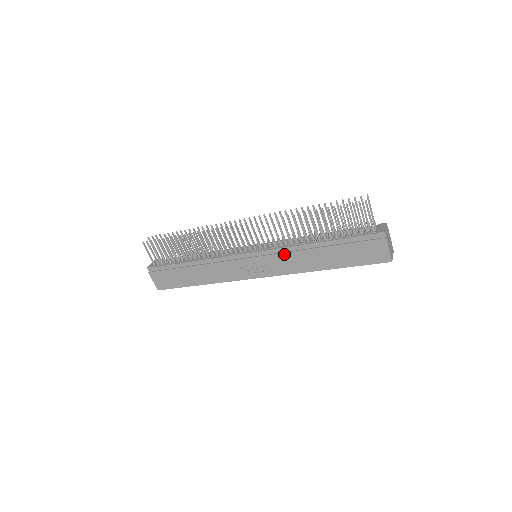
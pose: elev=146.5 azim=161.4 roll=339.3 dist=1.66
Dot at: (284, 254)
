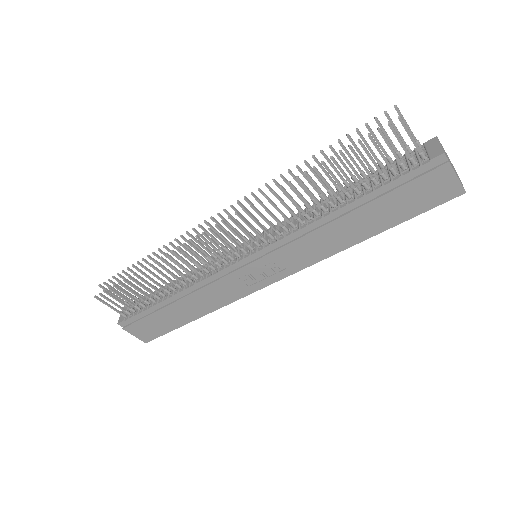
Dot at: (296, 242)
